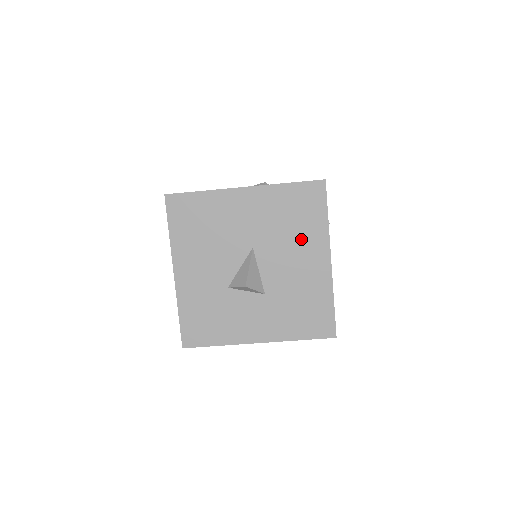
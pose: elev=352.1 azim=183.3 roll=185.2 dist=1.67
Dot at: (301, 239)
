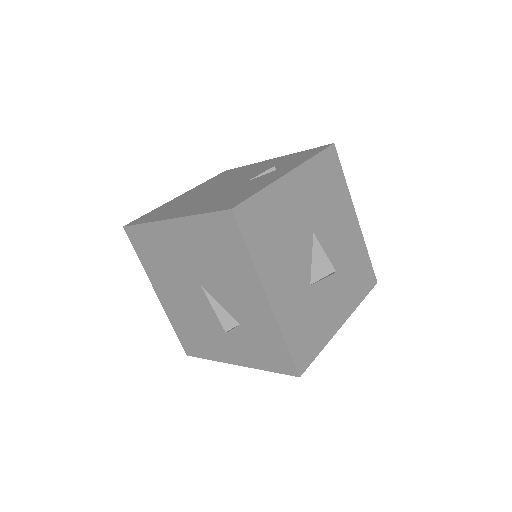
Dot at: (337, 207)
